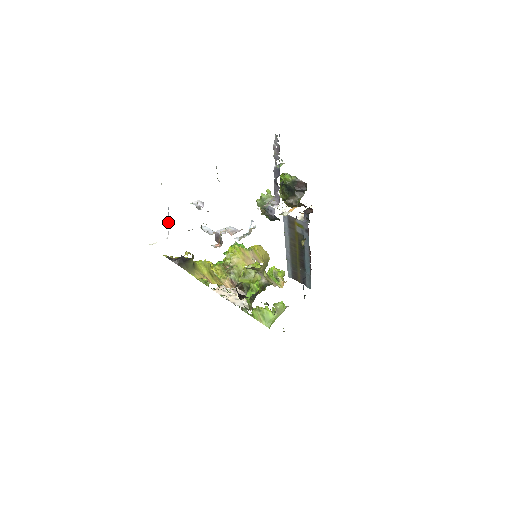
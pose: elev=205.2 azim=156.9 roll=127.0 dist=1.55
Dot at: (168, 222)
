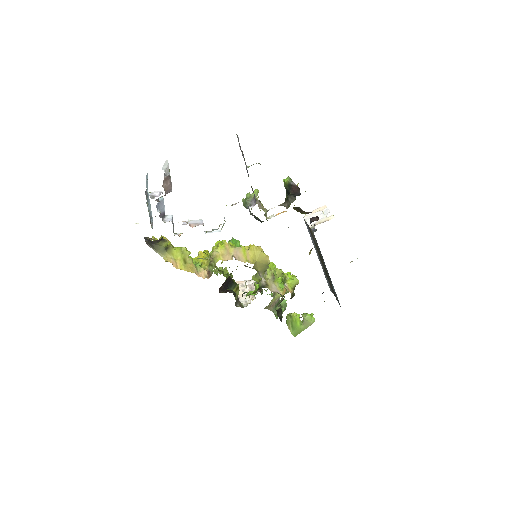
Dot at: occluded
